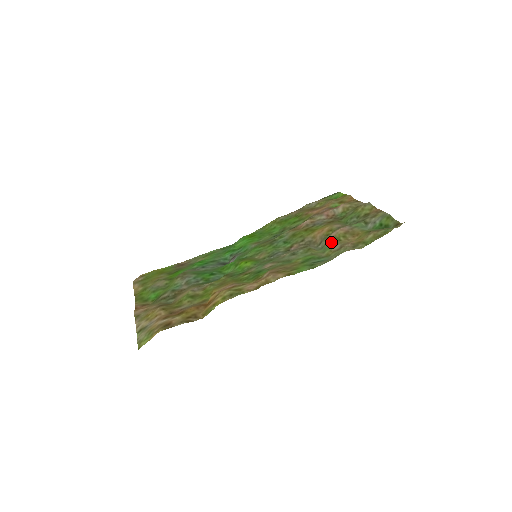
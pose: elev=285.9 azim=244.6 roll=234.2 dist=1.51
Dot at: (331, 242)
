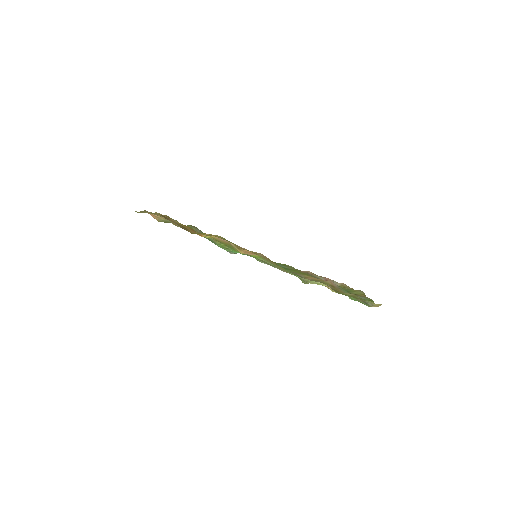
Dot at: occluded
